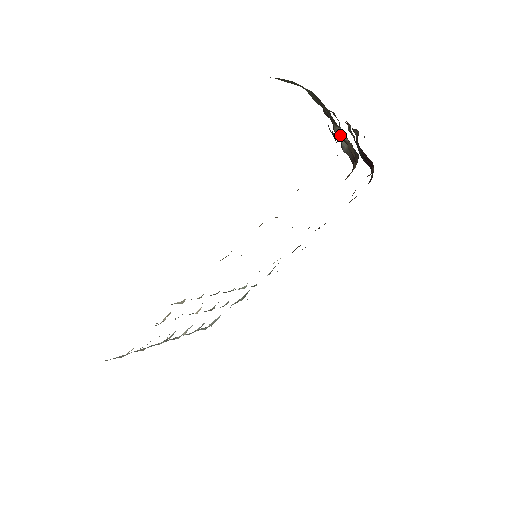
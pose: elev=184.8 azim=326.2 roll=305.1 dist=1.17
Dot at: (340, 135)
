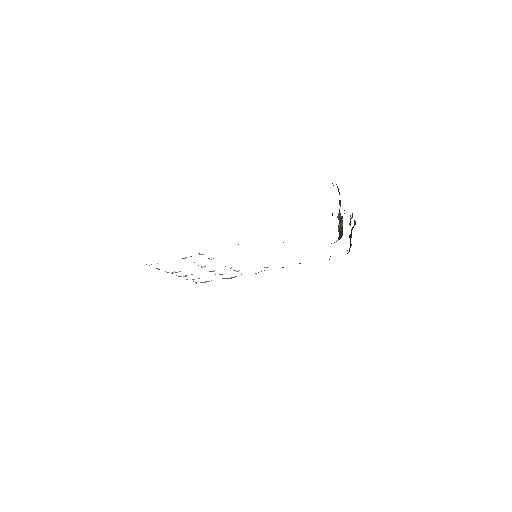
Dot at: (339, 219)
